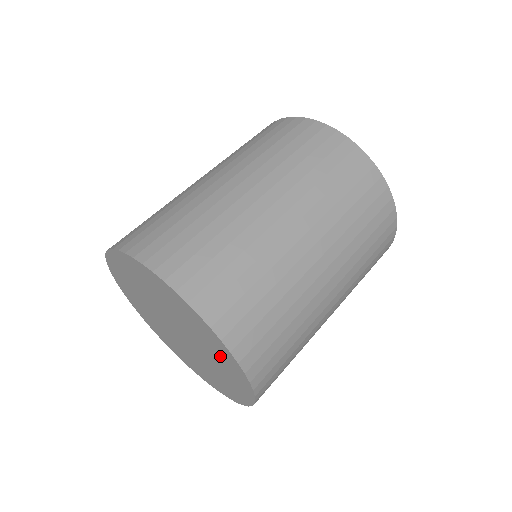
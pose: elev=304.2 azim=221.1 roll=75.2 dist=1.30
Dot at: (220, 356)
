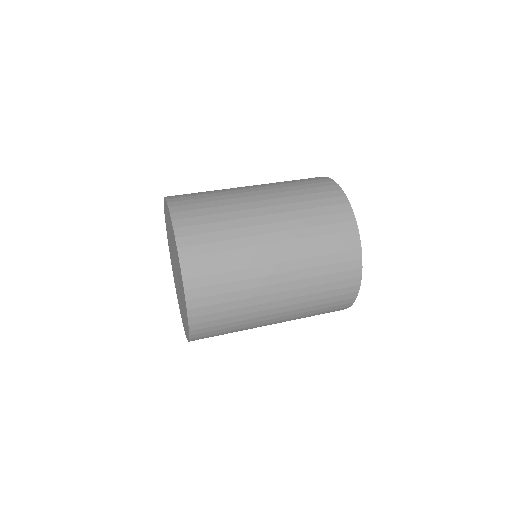
Dot at: (185, 317)
